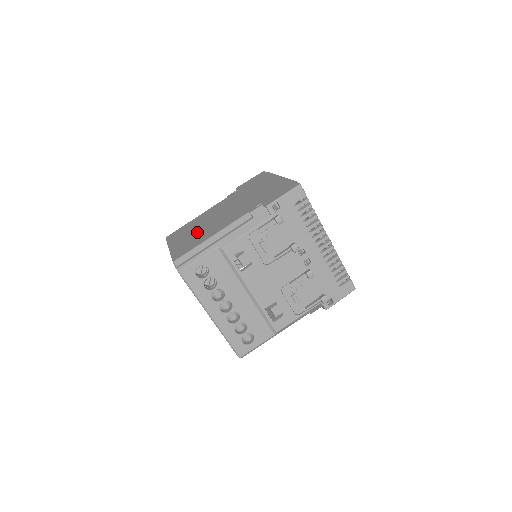
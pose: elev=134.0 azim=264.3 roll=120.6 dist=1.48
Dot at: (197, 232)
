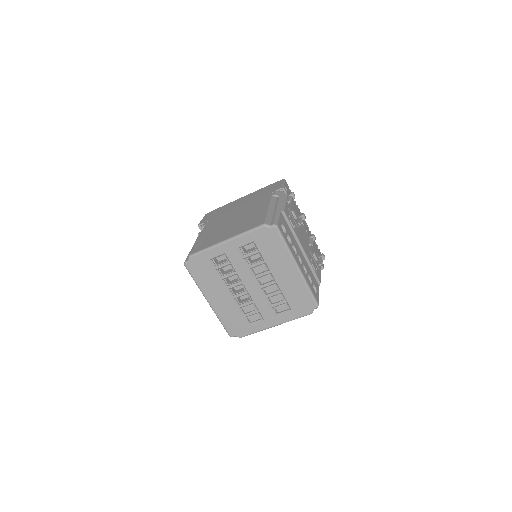
Dot at: (237, 224)
